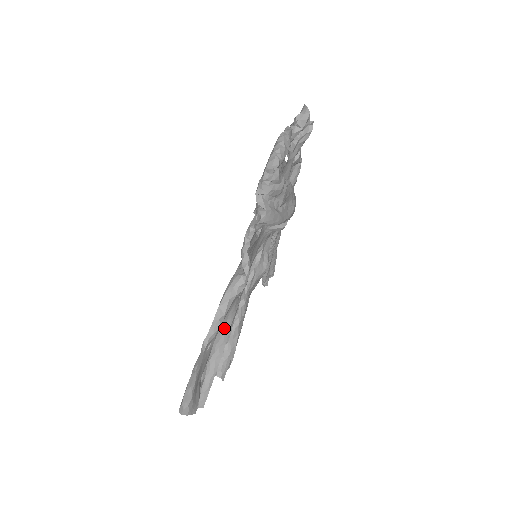
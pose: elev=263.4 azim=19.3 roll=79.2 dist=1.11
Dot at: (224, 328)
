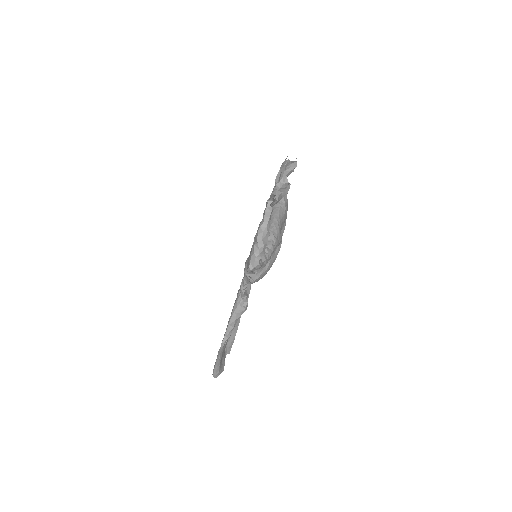
Dot at: occluded
